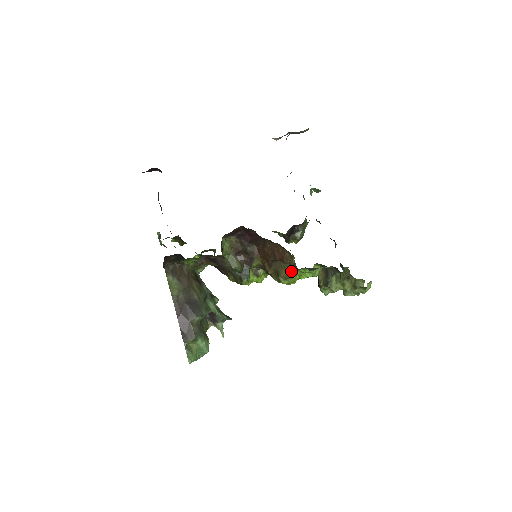
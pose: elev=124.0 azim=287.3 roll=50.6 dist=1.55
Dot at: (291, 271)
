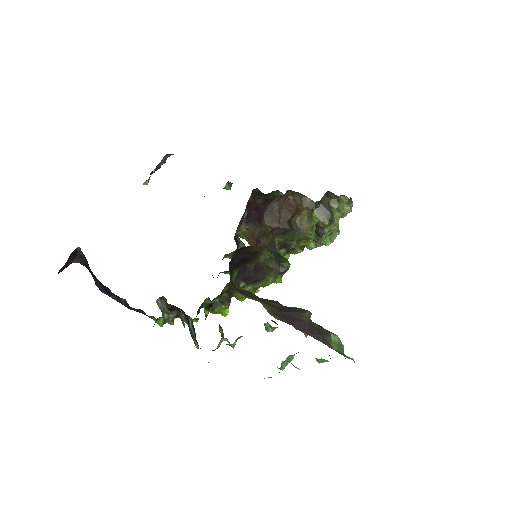
Dot at: (310, 217)
